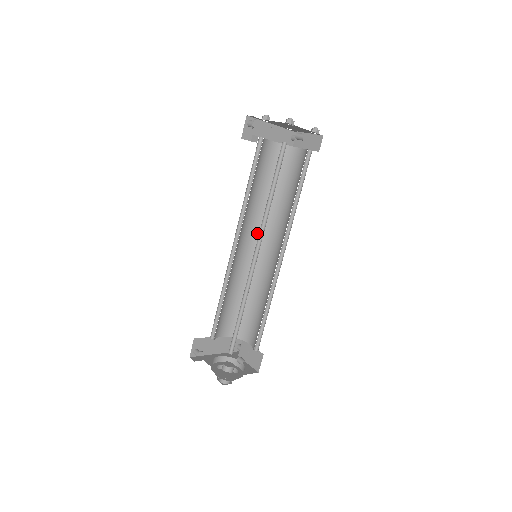
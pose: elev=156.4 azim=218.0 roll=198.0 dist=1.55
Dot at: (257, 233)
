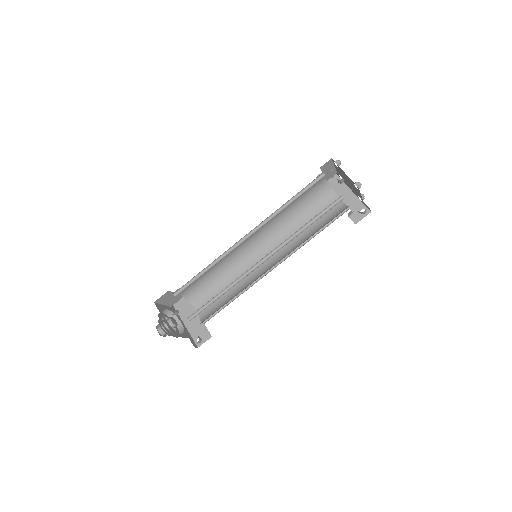
Dot at: (279, 256)
